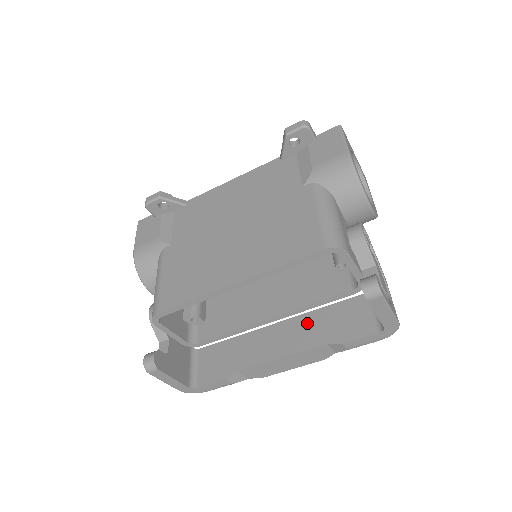
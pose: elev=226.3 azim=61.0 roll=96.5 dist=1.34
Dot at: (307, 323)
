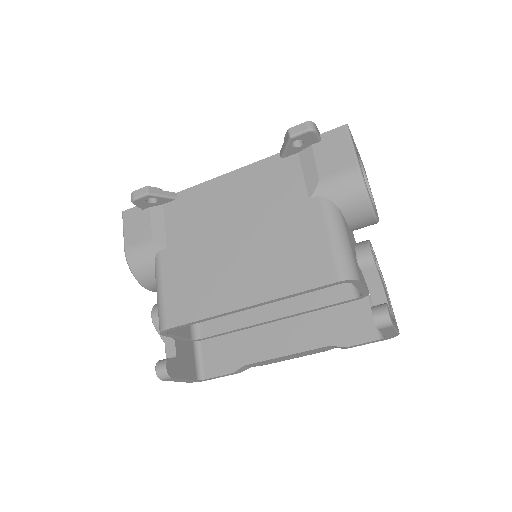
Dot at: (309, 322)
